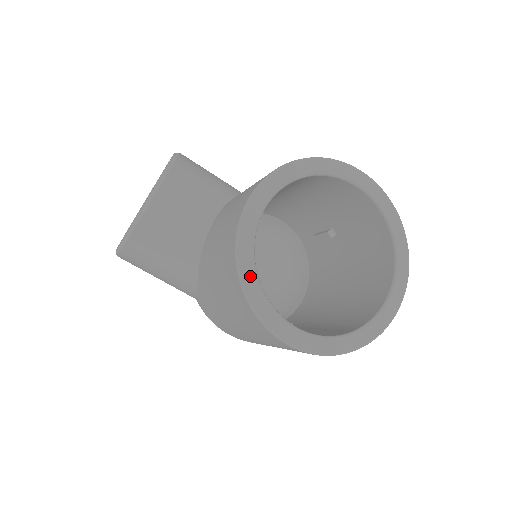
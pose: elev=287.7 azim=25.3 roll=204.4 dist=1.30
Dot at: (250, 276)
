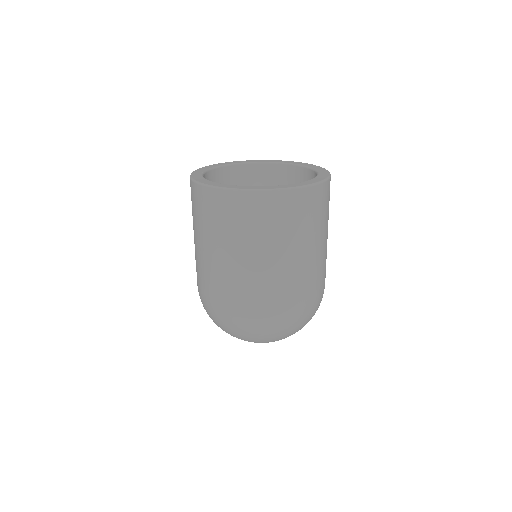
Dot at: (209, 167)
